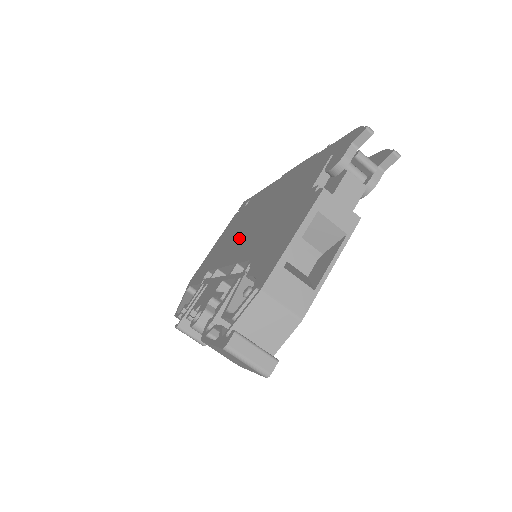
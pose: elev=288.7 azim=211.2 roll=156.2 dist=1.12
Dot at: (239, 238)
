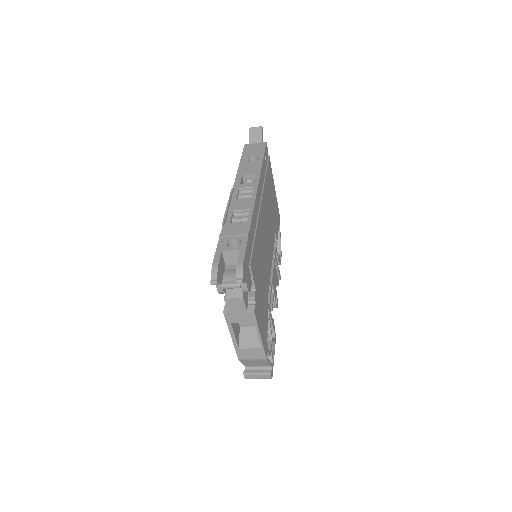
Dot at: occluded
